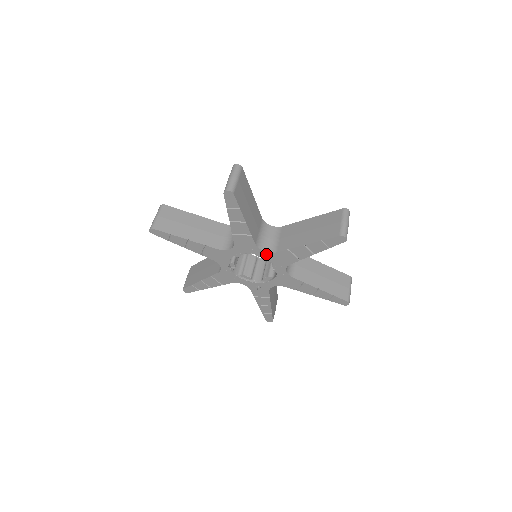
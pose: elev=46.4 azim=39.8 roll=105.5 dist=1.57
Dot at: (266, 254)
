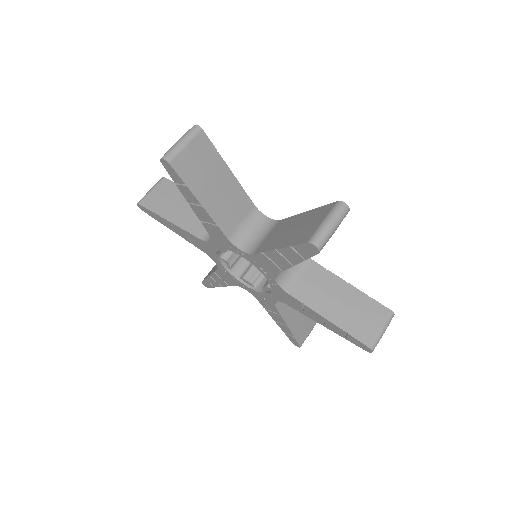
Dot at: (245, 254)
